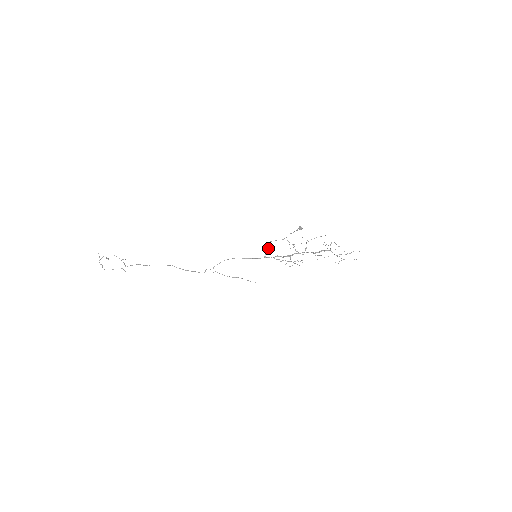
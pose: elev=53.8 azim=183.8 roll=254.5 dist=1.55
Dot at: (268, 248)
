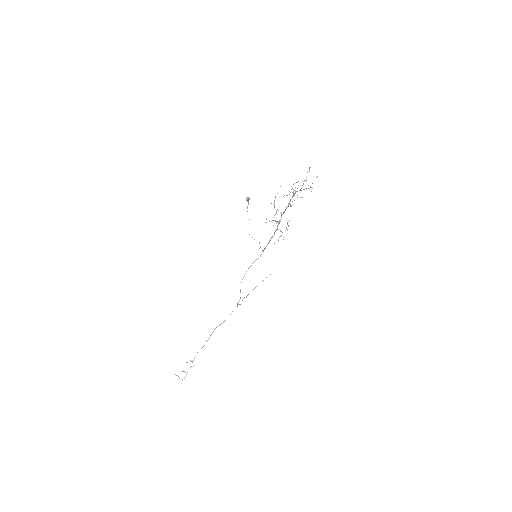
Dot at: occluded
